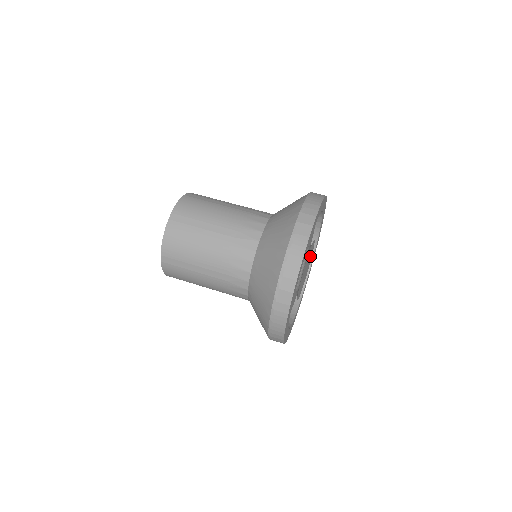
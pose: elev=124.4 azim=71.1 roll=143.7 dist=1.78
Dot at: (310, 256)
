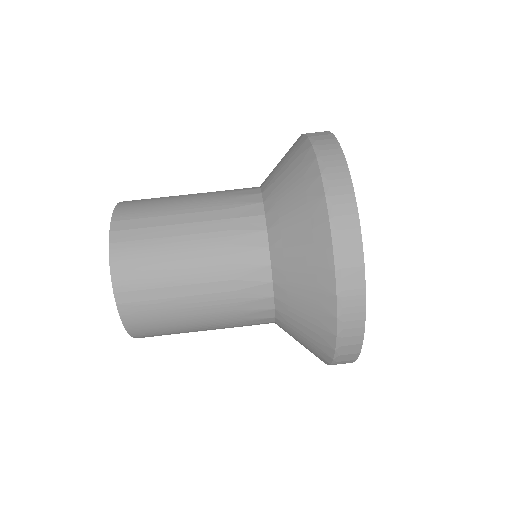
Dot at: occluded
